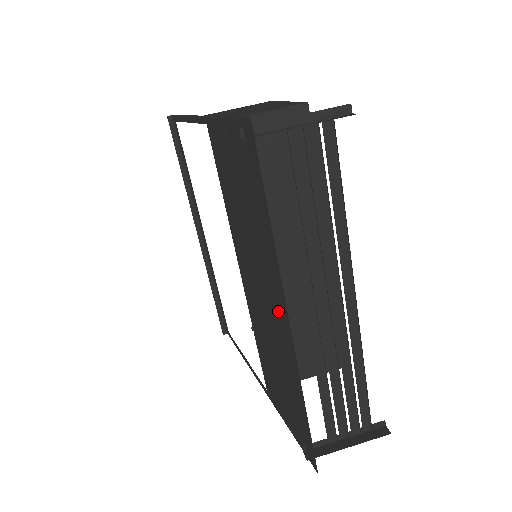
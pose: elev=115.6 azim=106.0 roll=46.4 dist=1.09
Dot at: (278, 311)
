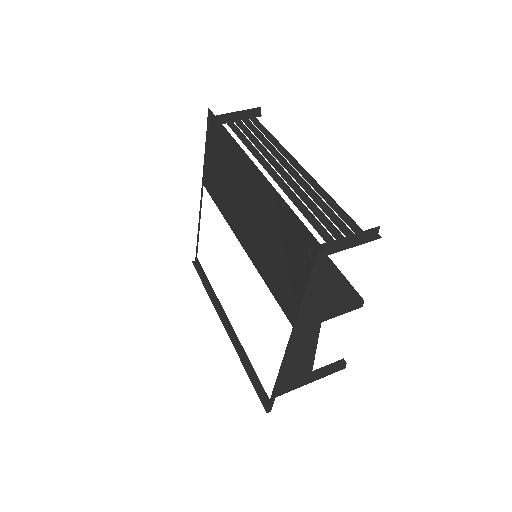
Dot at: (251, 179)
